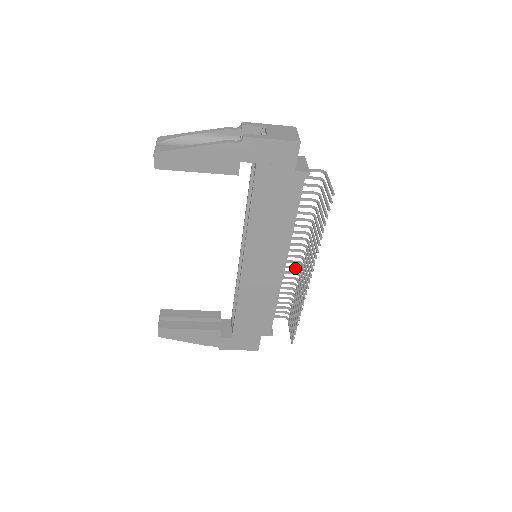
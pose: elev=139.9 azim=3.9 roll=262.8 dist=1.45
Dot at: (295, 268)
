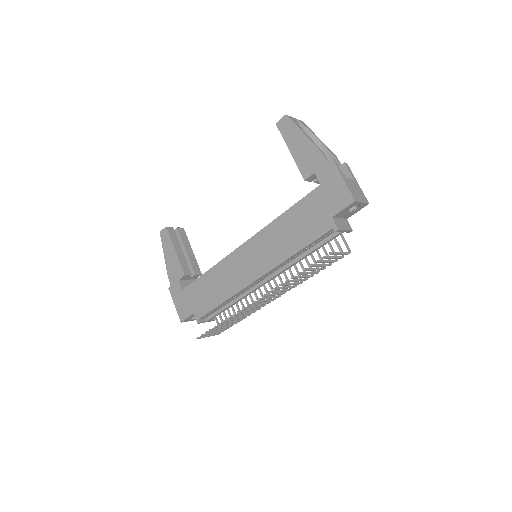
Dot at: occluded
